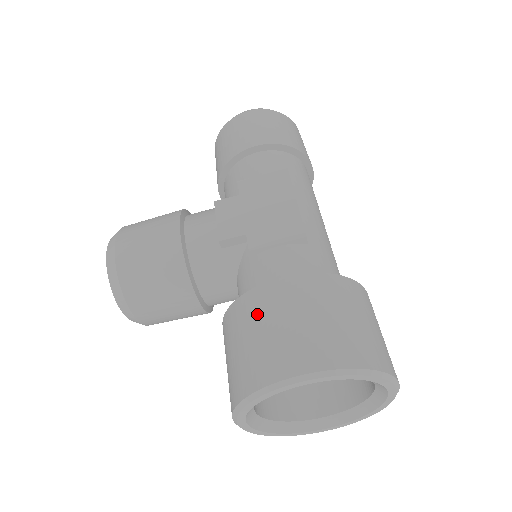
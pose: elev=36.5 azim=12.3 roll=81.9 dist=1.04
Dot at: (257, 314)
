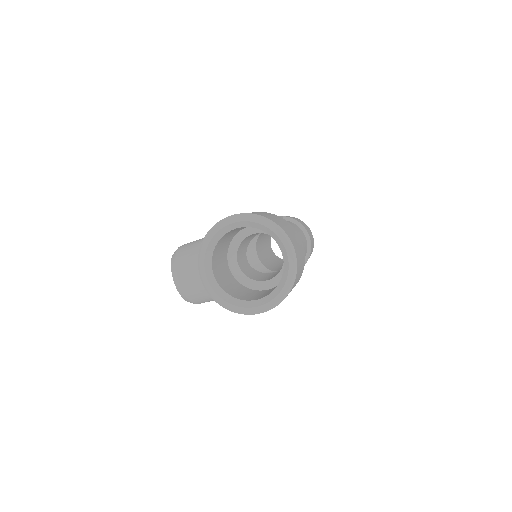
Dot at: occluded
